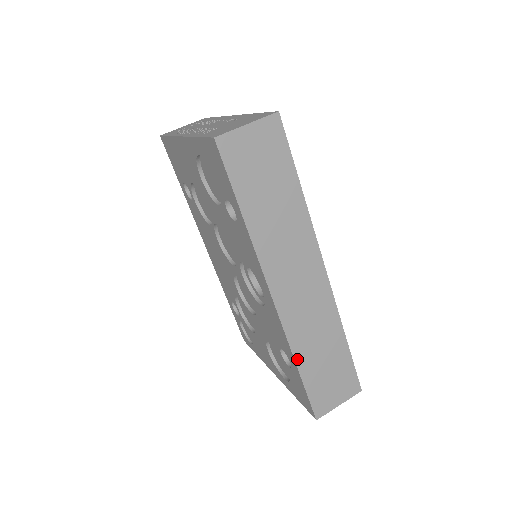
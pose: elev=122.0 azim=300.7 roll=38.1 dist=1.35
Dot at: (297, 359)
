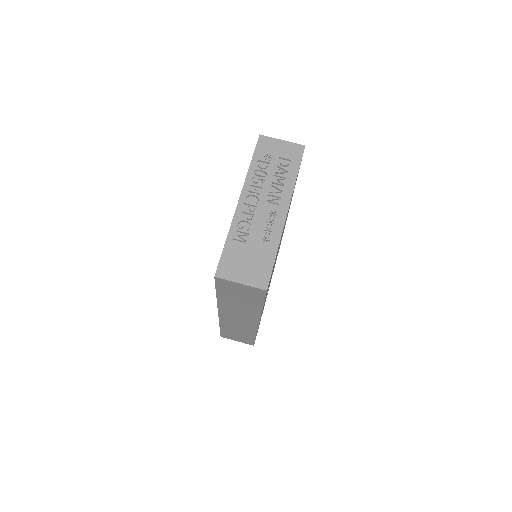
Dot at: (221, 326)
